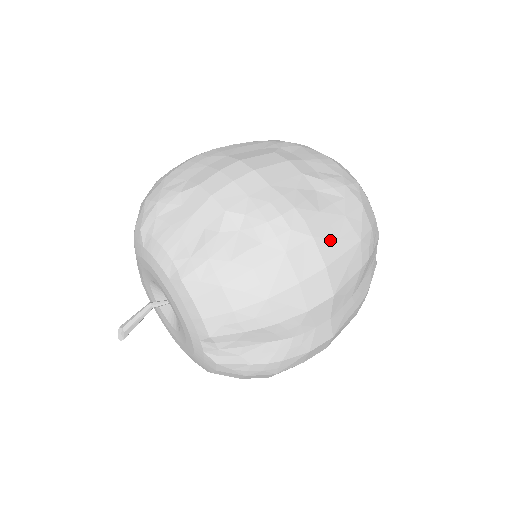
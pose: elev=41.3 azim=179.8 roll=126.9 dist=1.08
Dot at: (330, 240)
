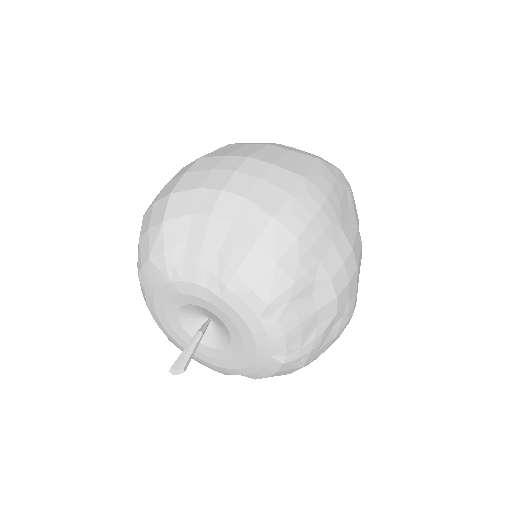
Dot at: occluded
